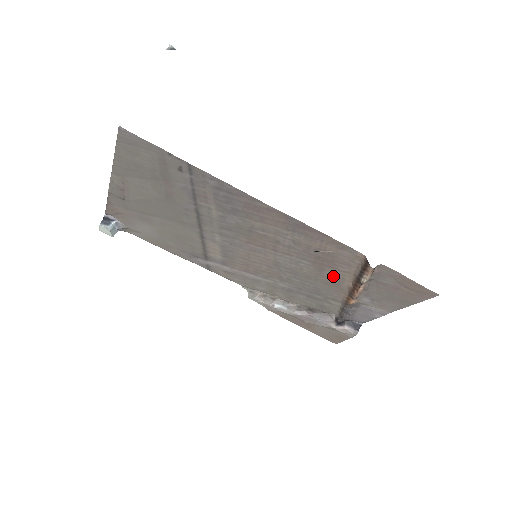
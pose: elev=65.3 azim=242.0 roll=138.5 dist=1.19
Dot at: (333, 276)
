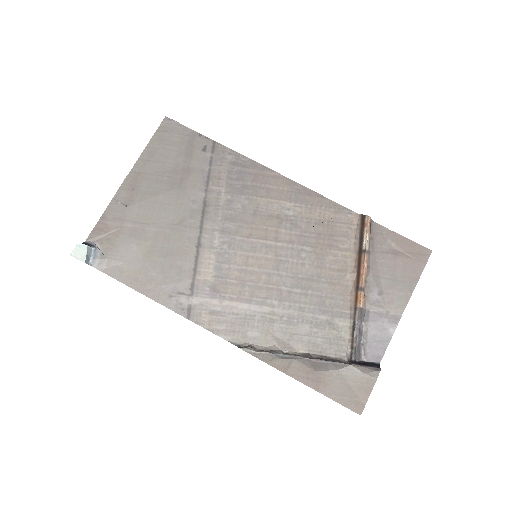
Dot at: (335, 264)
